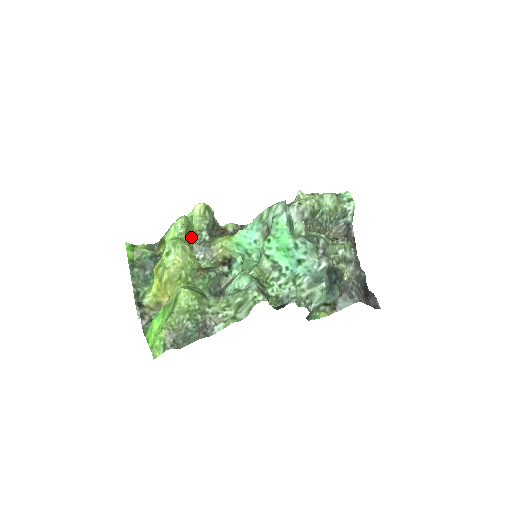
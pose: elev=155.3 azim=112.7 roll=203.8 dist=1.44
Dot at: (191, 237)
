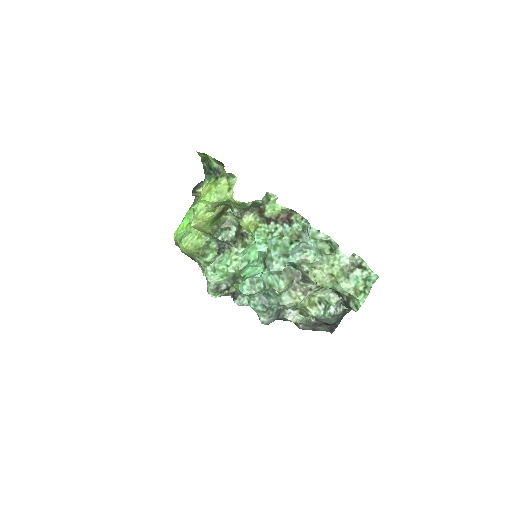
Dot at: occluded
